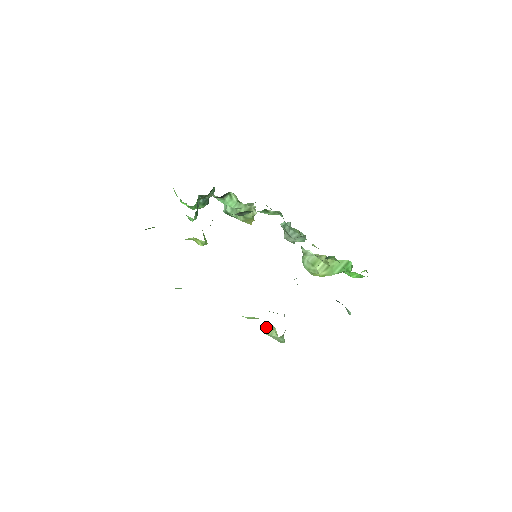
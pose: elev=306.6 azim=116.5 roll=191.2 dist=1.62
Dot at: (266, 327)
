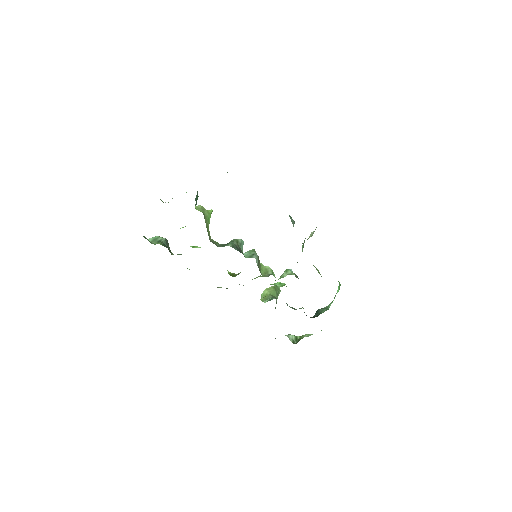
Dot at: occluded
